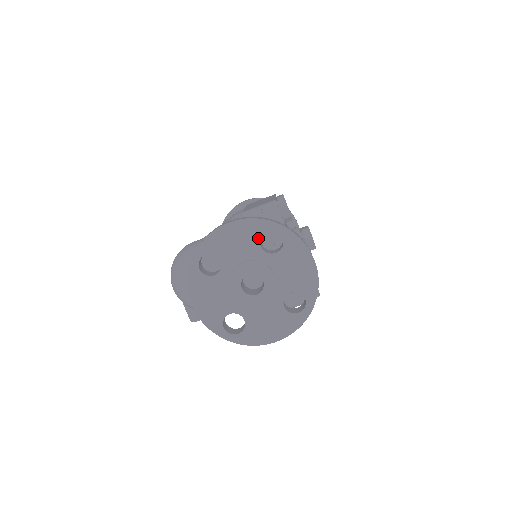
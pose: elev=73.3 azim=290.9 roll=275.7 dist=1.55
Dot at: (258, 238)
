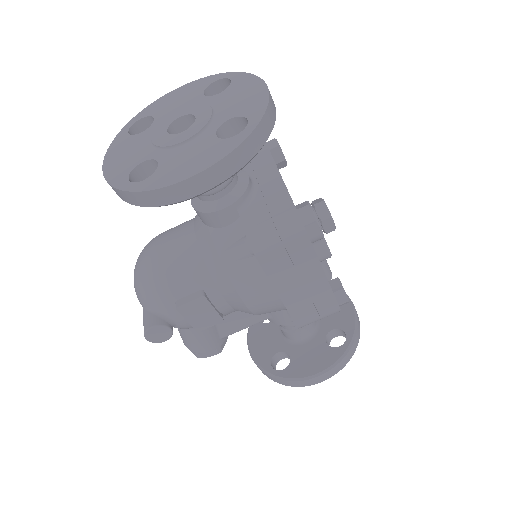
Dot at: (202, 89)
